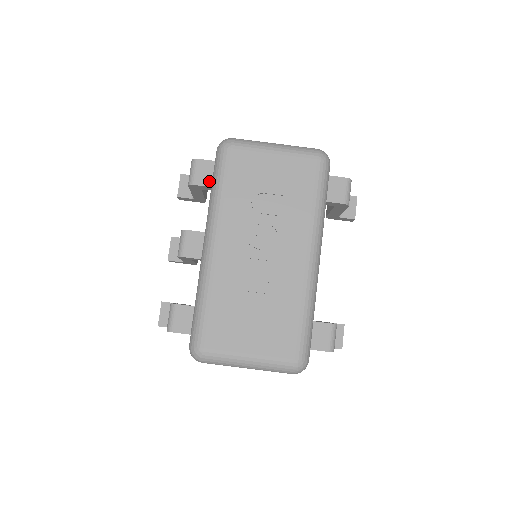
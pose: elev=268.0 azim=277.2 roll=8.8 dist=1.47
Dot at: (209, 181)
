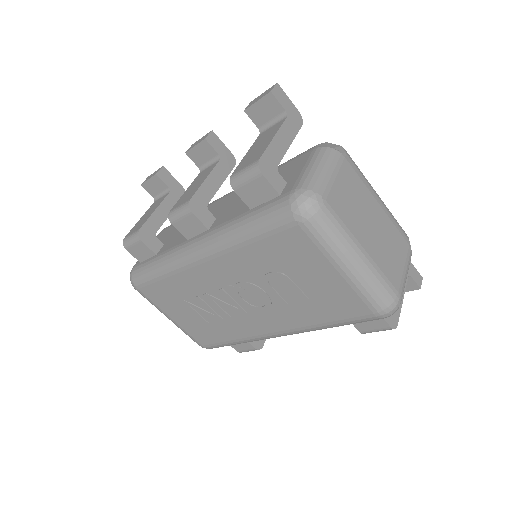
Dot at: (254, 203)
